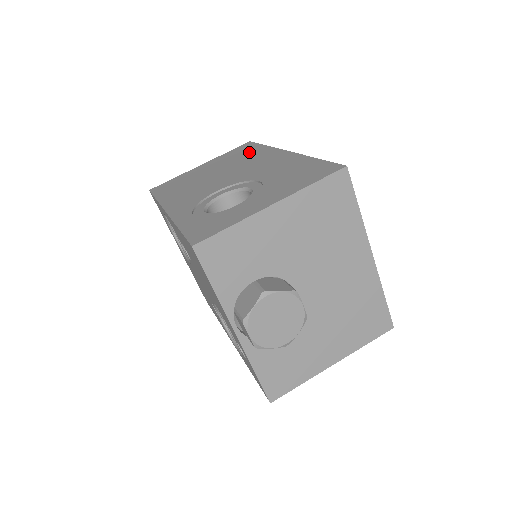
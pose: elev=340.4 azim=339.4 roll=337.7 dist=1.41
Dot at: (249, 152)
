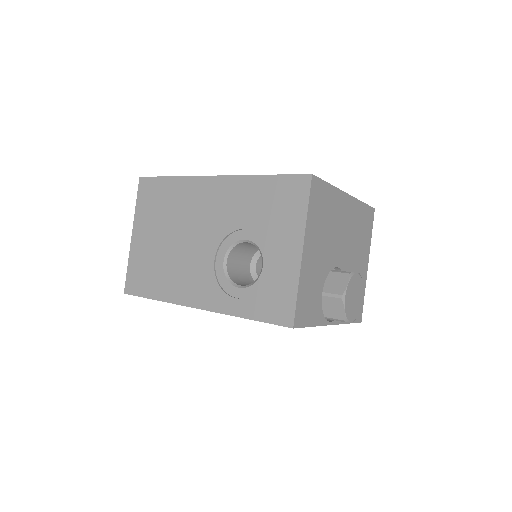
Dot at: (167, 194)
